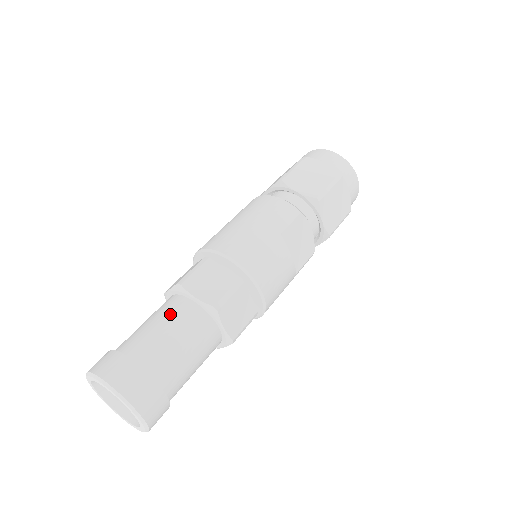
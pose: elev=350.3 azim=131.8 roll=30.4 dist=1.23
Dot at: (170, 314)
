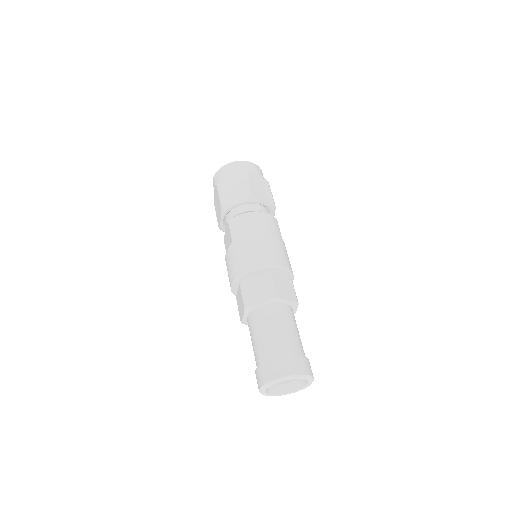
Dot at: (284, 319)
